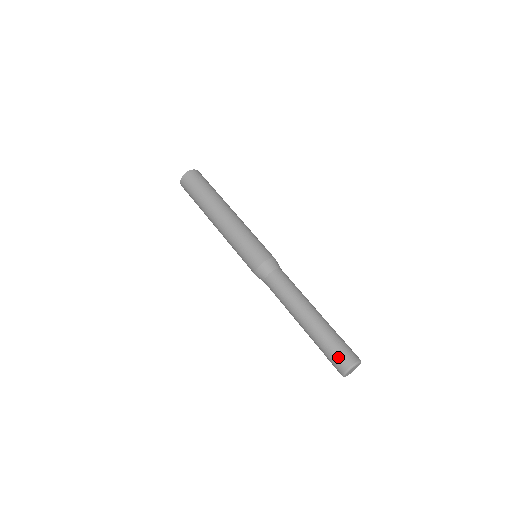
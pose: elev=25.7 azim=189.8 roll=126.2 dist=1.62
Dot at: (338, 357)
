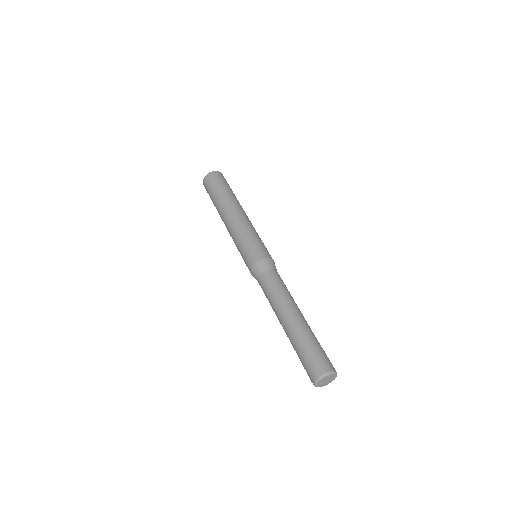
Dot at: (309, 365)
